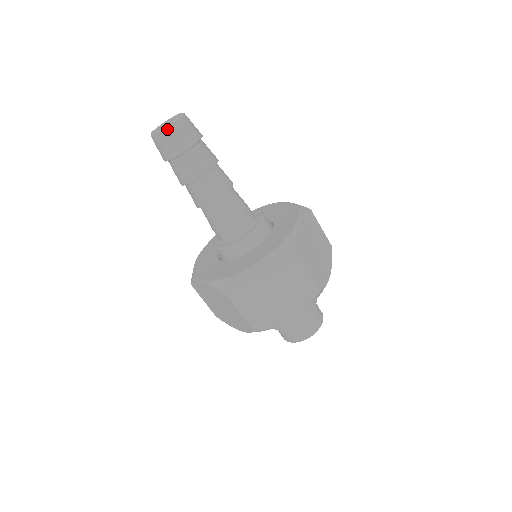
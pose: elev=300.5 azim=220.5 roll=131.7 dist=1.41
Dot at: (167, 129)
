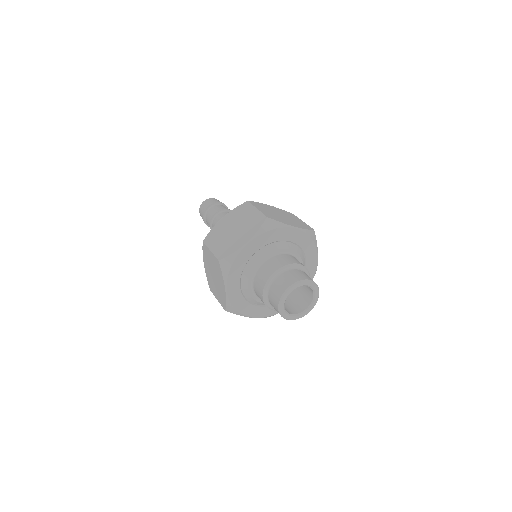
Dot at: (203, 202)
